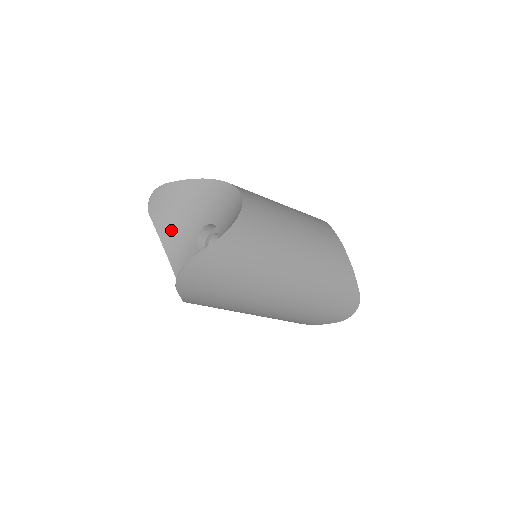
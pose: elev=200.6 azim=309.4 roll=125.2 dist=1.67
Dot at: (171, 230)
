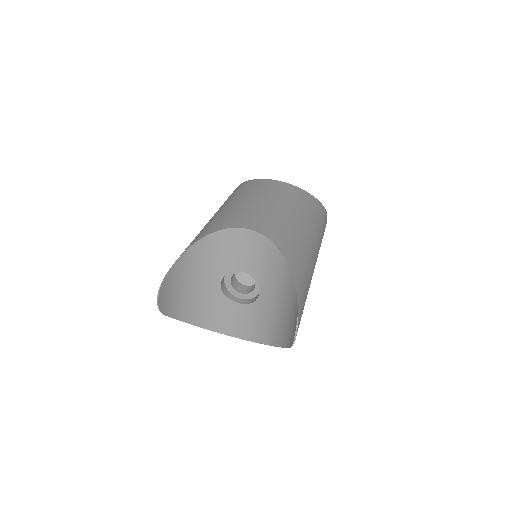
Dot at: (188, 306)
